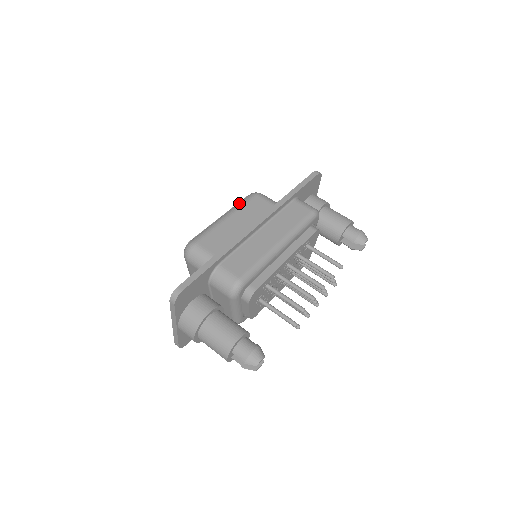
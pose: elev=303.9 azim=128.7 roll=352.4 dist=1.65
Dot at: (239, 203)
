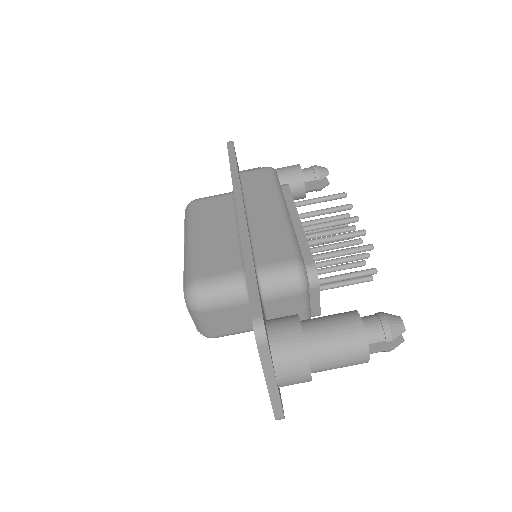
Dot at: (187, 220)
